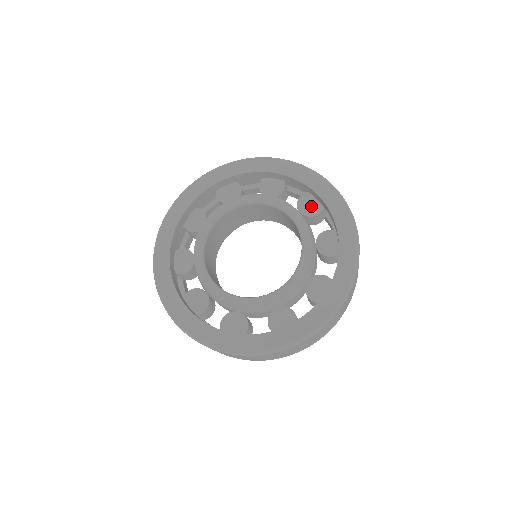
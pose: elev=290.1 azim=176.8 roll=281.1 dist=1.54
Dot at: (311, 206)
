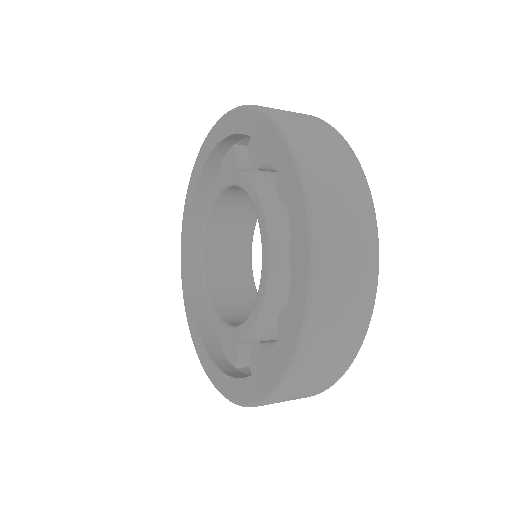
Dot at: (258, 151)
